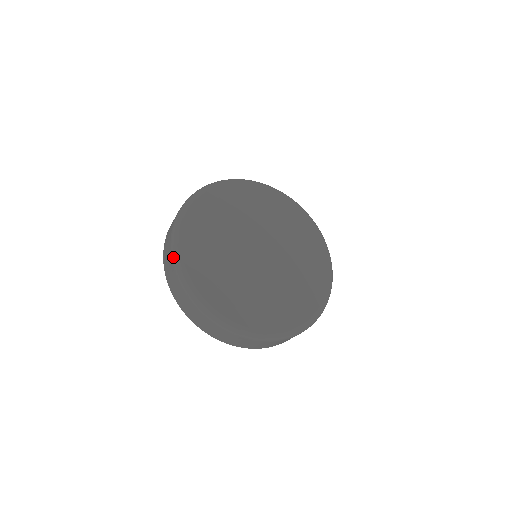
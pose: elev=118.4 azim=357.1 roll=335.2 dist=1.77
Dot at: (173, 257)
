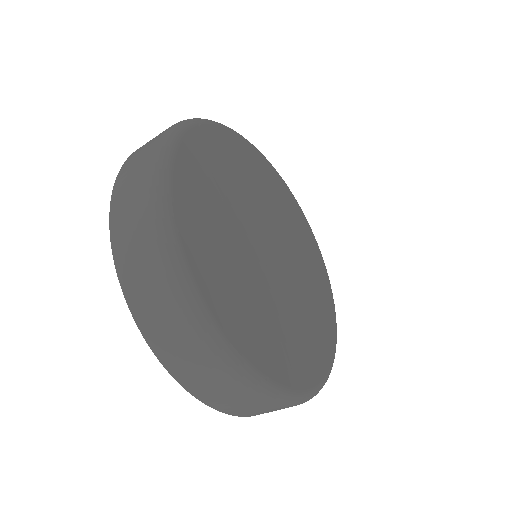
Dot at: occluded
